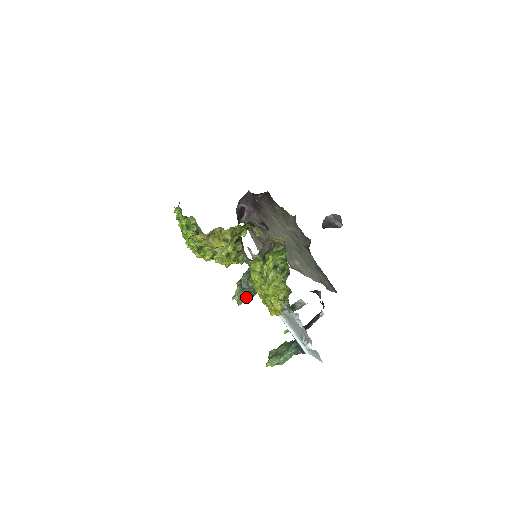
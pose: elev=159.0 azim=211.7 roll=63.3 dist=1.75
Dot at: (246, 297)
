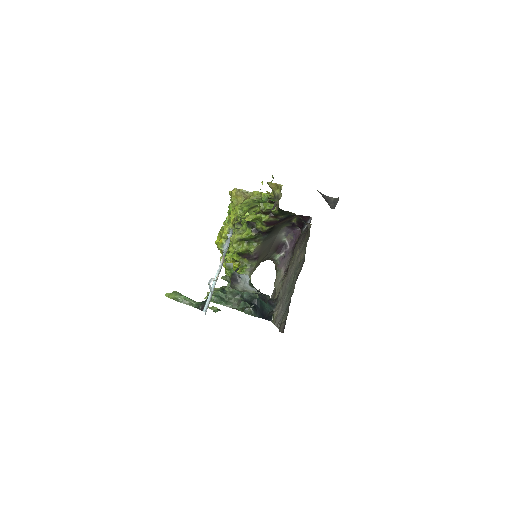
Dot at: (216, 297)
